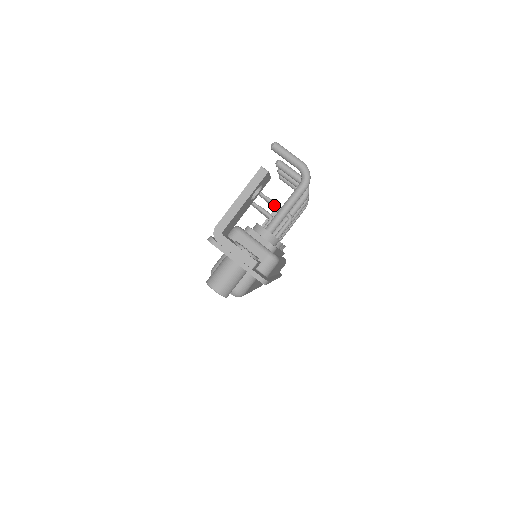
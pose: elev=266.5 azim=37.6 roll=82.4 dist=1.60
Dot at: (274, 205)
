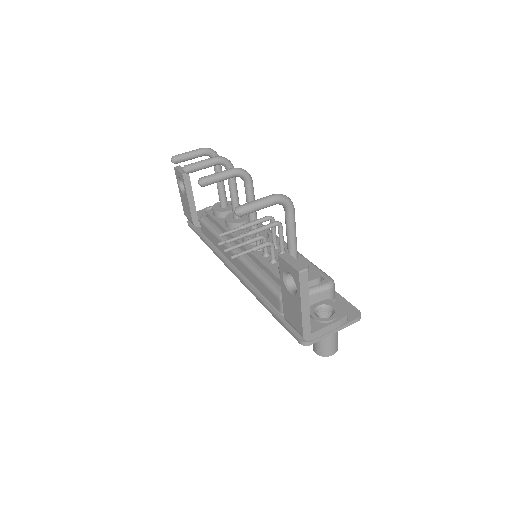
Dot at: occluded
